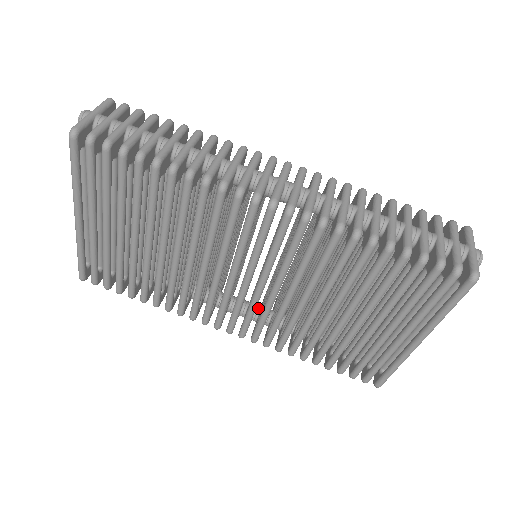
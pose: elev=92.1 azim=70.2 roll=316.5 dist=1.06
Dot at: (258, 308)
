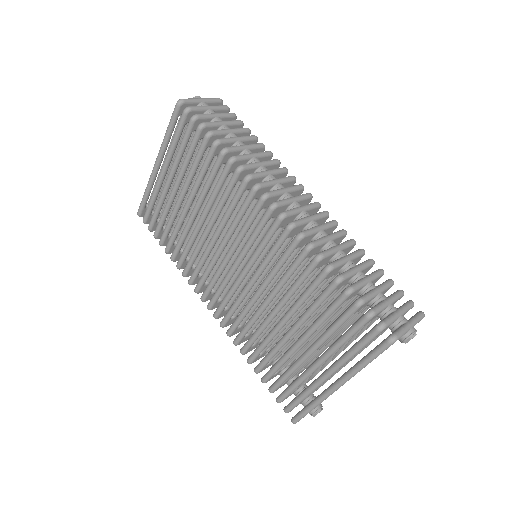
Dot at: occluded
